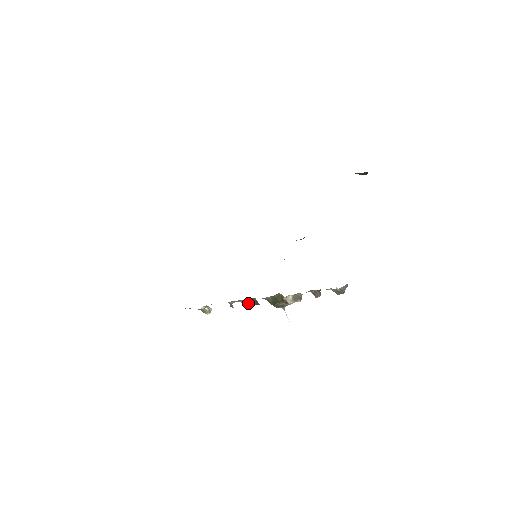
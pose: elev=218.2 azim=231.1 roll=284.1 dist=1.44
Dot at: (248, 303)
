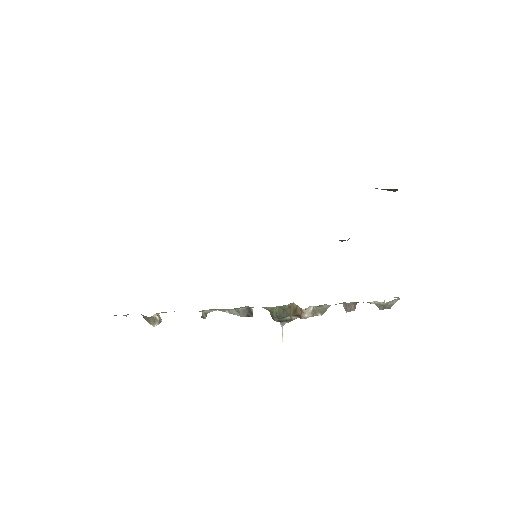
Dot at: (235, 313)
